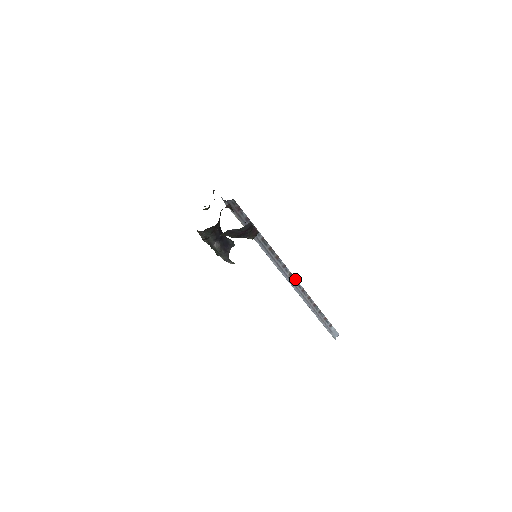
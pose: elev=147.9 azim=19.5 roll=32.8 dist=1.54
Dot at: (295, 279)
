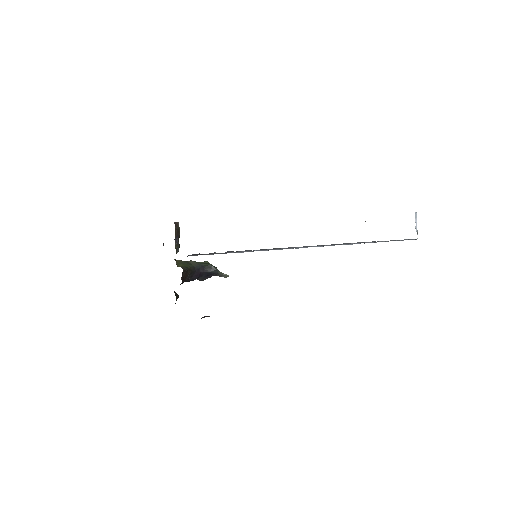
Dot at: occluded
